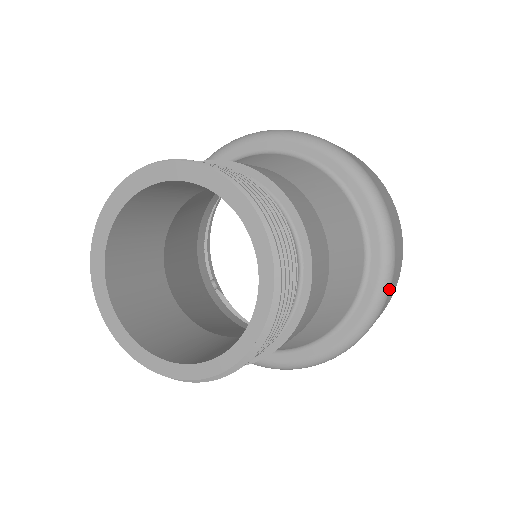
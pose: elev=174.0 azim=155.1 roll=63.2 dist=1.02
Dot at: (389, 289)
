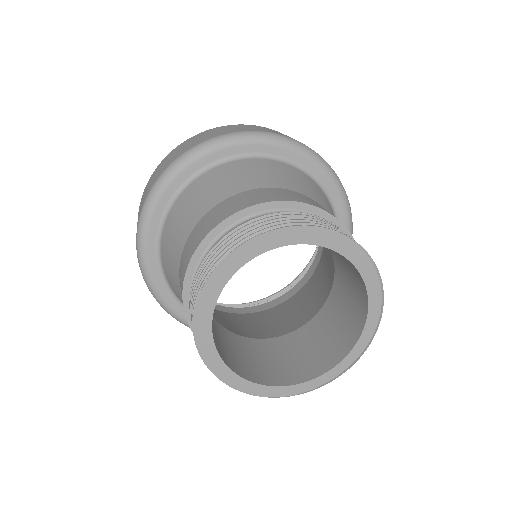
Dot at: occluded
